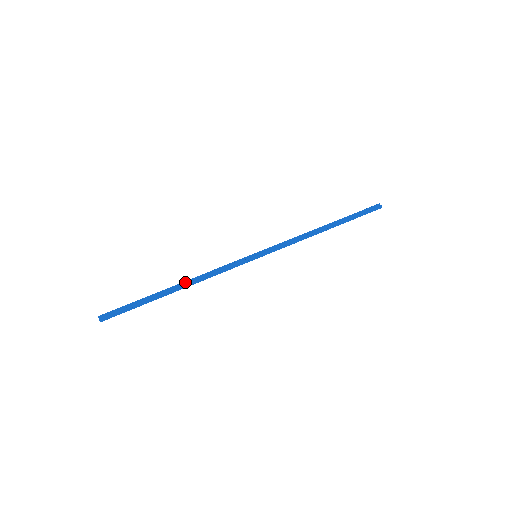
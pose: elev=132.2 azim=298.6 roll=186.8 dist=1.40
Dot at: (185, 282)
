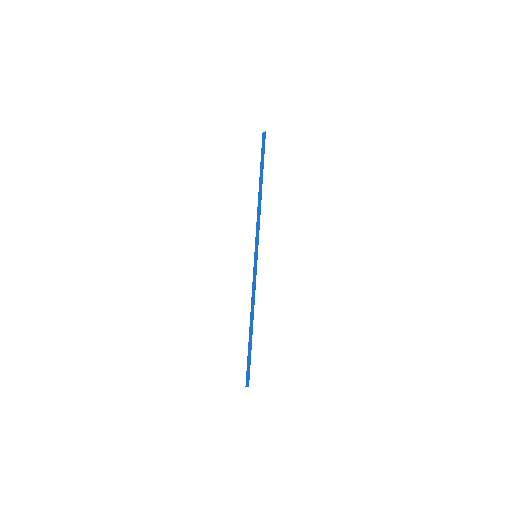
Dot at: (250, 317)
